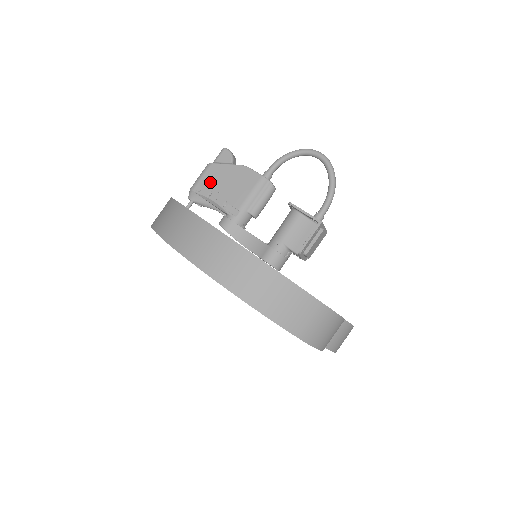
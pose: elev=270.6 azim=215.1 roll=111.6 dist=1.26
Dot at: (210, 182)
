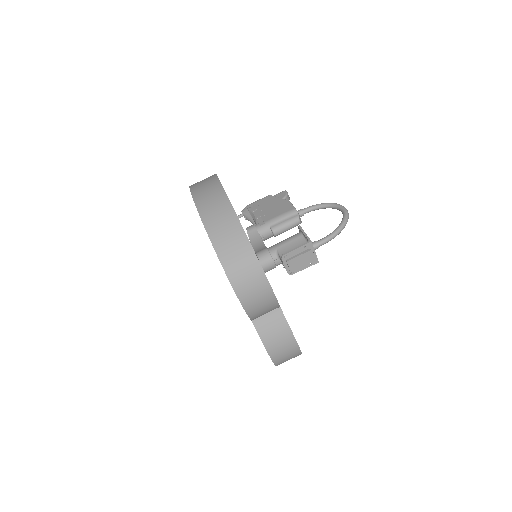
Dot at: (260, 204)
